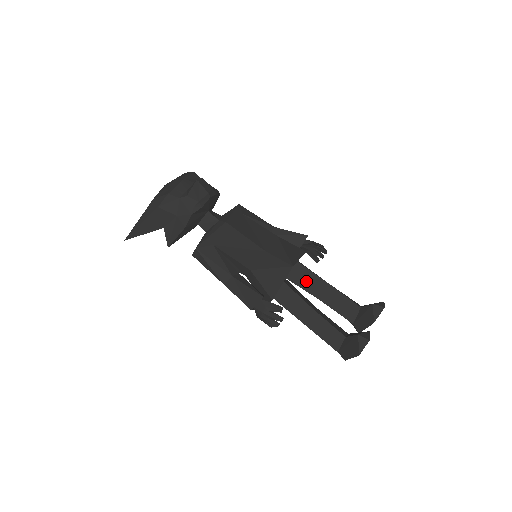
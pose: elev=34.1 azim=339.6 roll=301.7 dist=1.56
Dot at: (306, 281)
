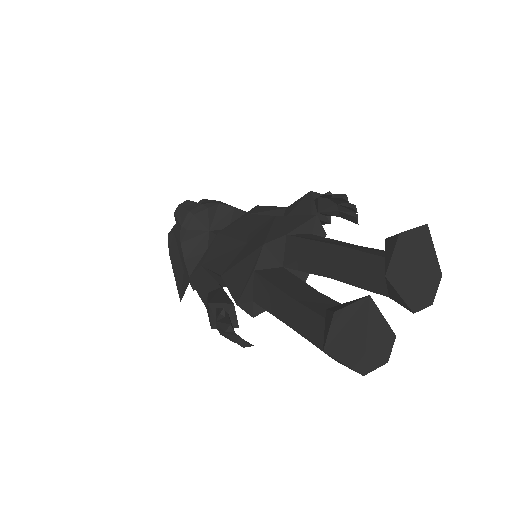
Dot at: (306, 258)
